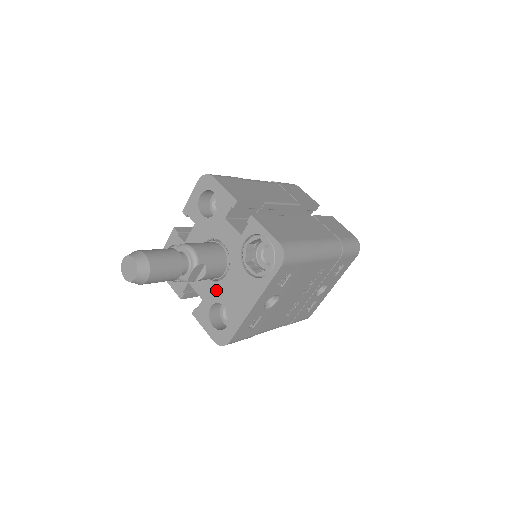
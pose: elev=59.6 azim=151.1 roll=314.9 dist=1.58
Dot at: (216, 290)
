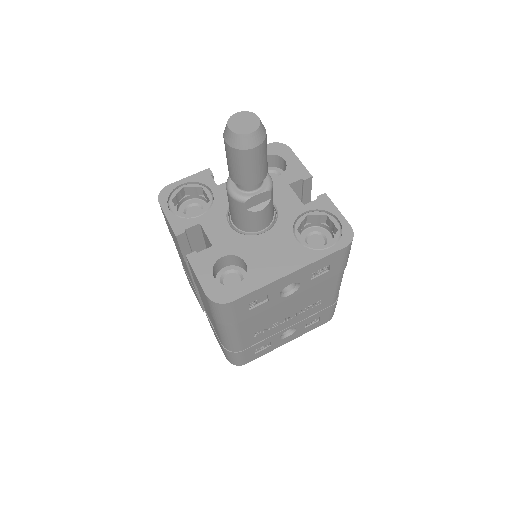
Dot at: (241, 242)
